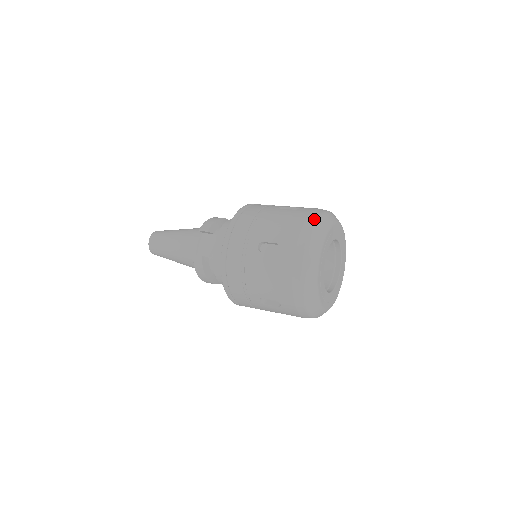
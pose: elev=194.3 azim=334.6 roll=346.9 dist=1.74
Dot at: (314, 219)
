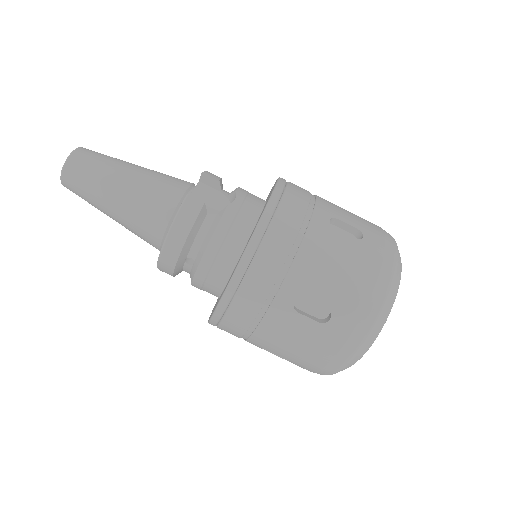
Dot at: occluded
